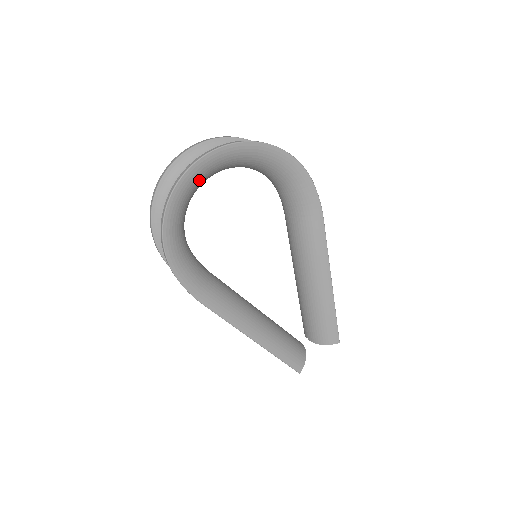
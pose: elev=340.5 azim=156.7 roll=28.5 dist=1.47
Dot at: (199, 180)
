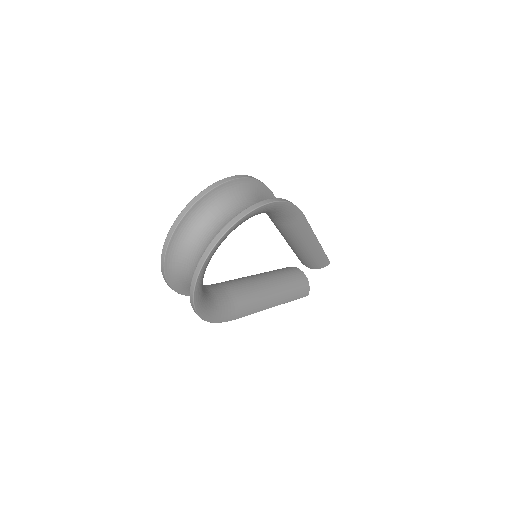
Dot at: occluded
